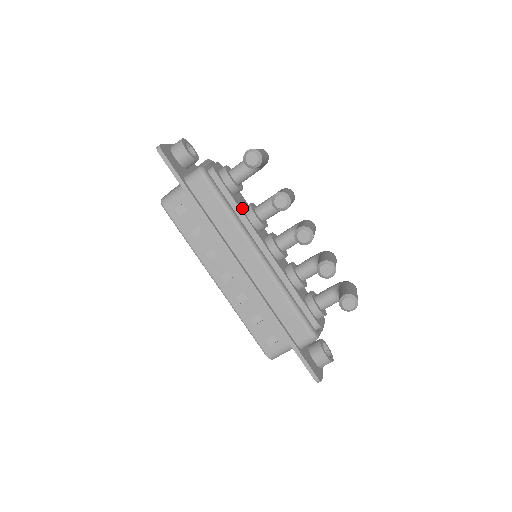
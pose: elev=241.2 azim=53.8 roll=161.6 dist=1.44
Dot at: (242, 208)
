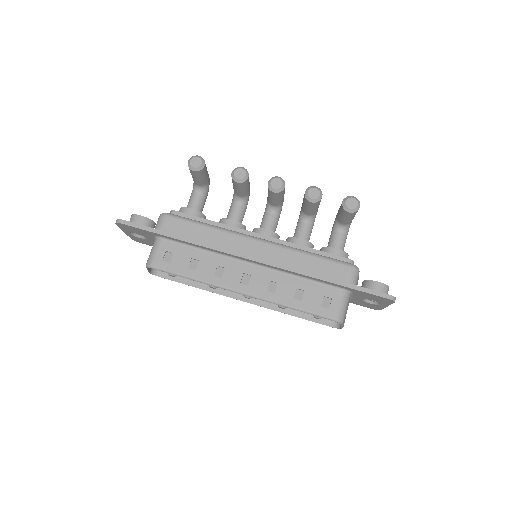
Dot at: occluded
